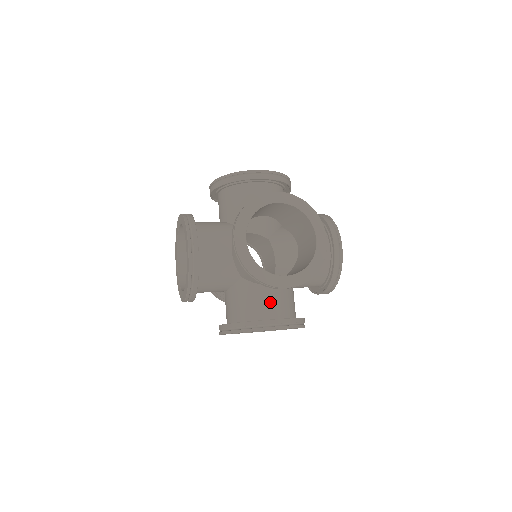
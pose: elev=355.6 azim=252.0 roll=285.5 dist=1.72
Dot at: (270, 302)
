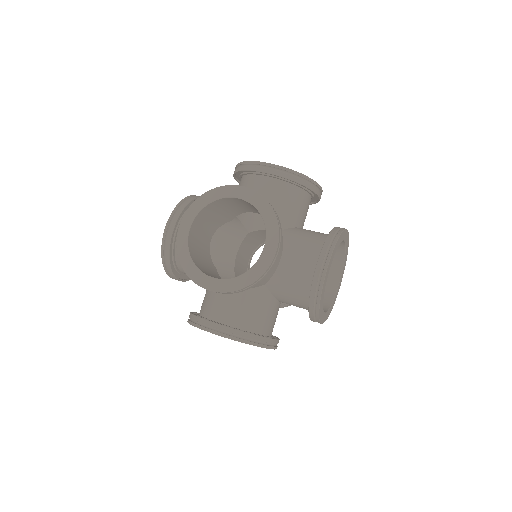
Dot at: (225, 304)
